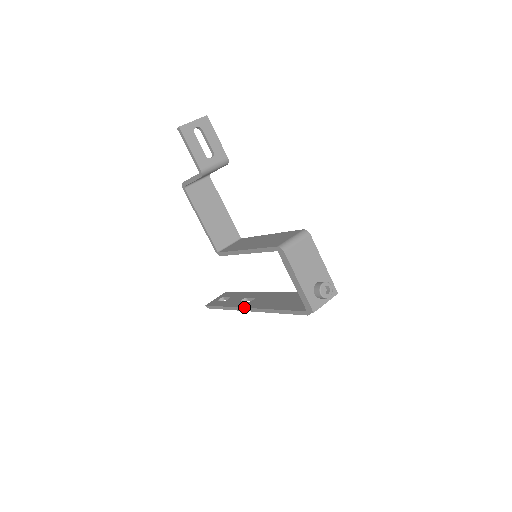
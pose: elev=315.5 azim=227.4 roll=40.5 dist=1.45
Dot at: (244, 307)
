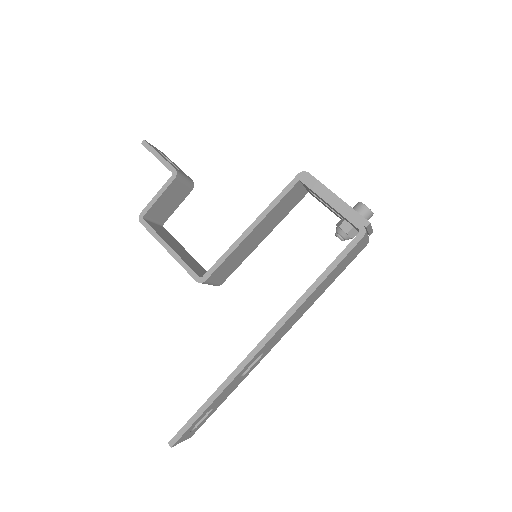
Dot at: occluded
